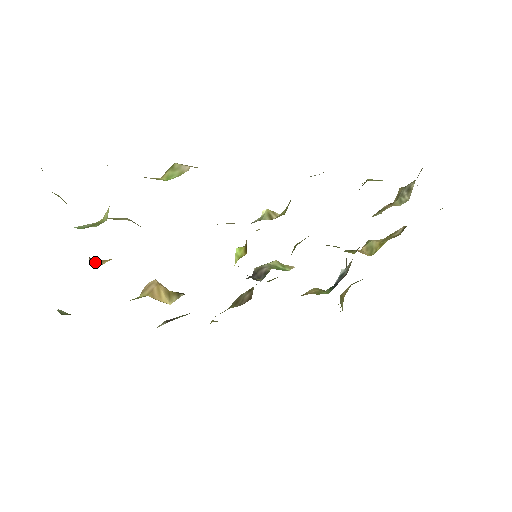
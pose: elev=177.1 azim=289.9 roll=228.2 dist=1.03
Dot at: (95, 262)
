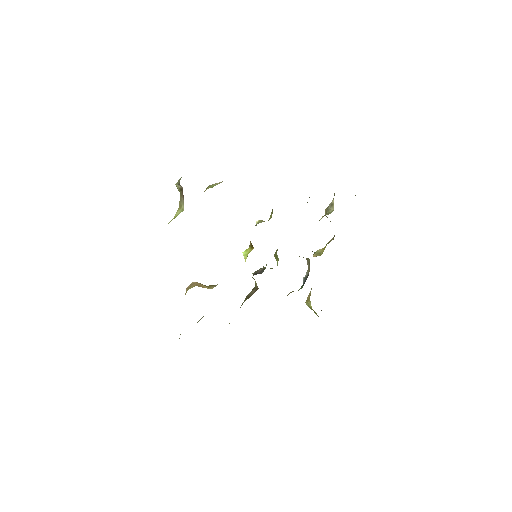
Dot at: occluded
